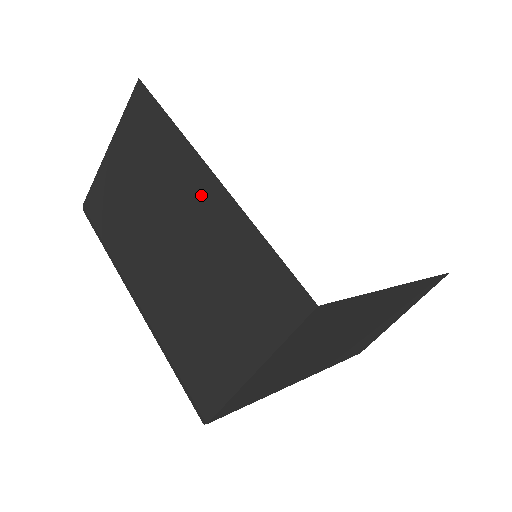
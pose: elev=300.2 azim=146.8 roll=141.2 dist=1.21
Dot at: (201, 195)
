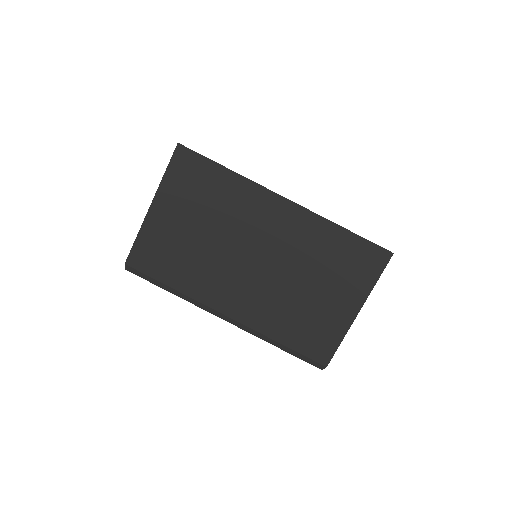
Dot at: (277, 216)
